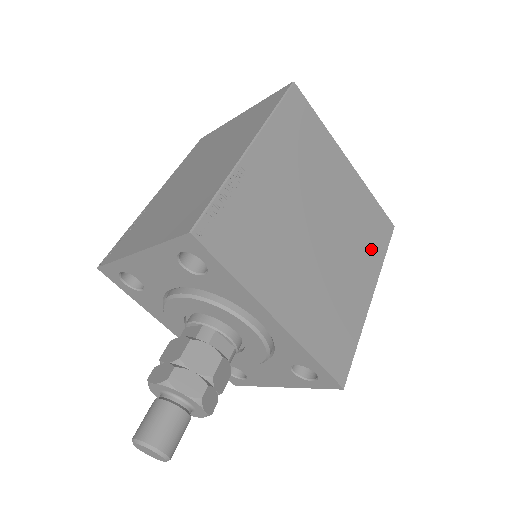
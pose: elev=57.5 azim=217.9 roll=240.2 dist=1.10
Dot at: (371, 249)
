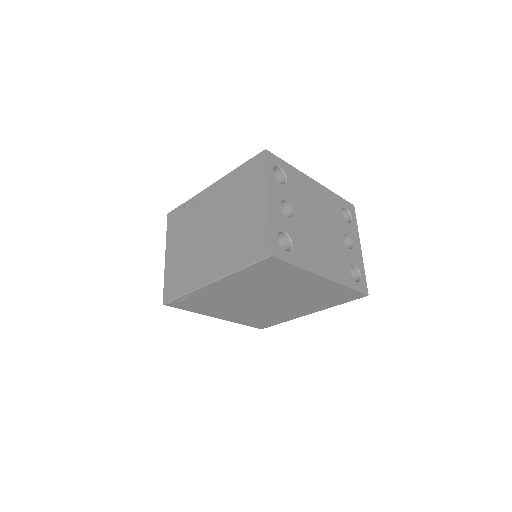
Dot at: (324, 303)
